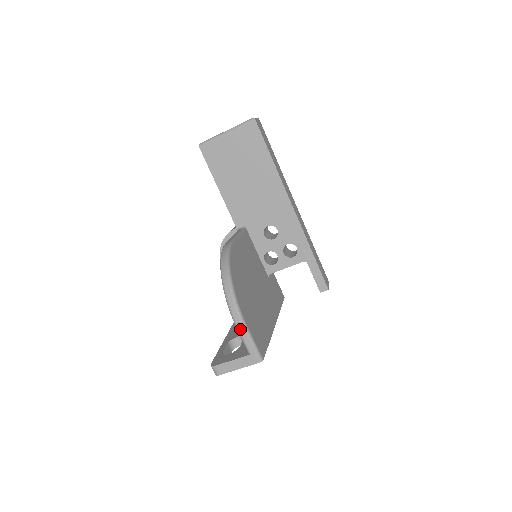
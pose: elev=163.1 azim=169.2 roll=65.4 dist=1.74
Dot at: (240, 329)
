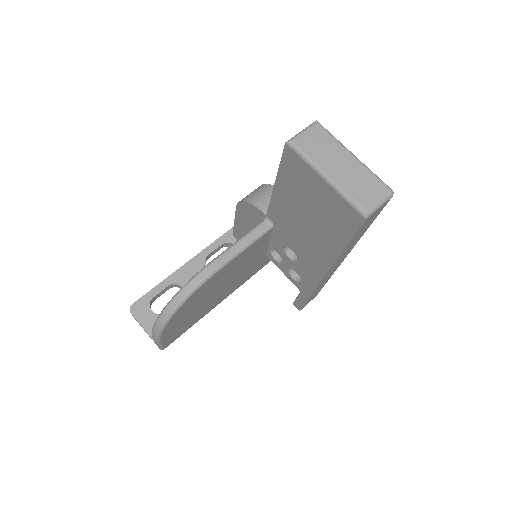
Dot at: (153, 338)
